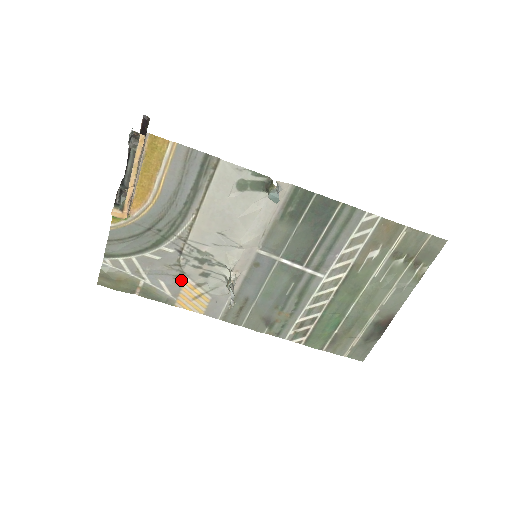
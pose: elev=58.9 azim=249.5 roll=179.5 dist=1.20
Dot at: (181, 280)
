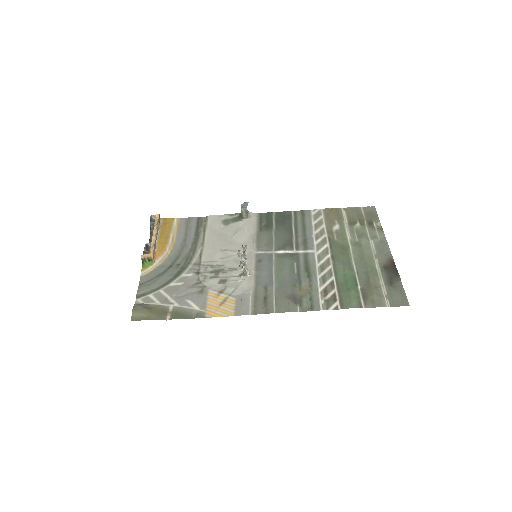
Dot at: (205, 293)
